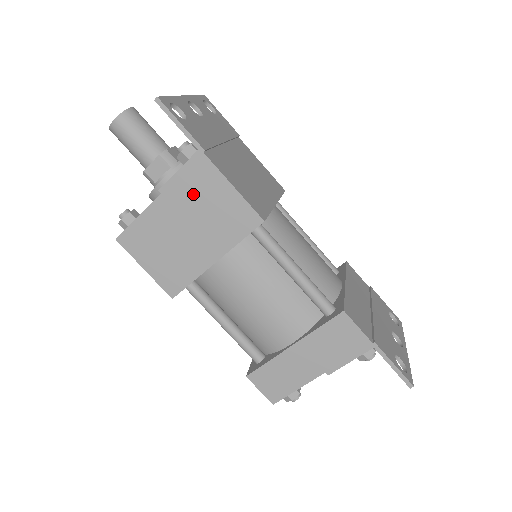
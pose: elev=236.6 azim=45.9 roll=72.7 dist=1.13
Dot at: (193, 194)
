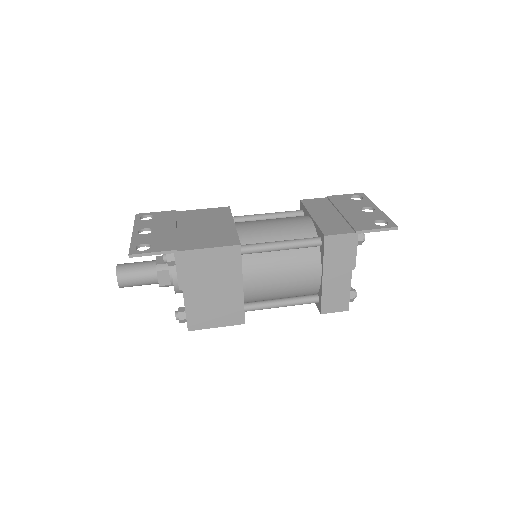
Dot at: (196, 272)
